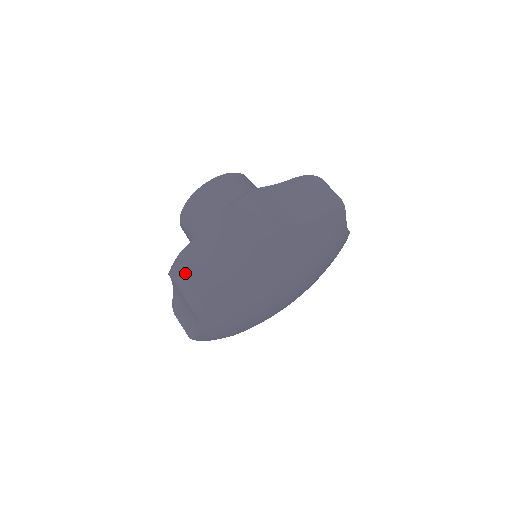
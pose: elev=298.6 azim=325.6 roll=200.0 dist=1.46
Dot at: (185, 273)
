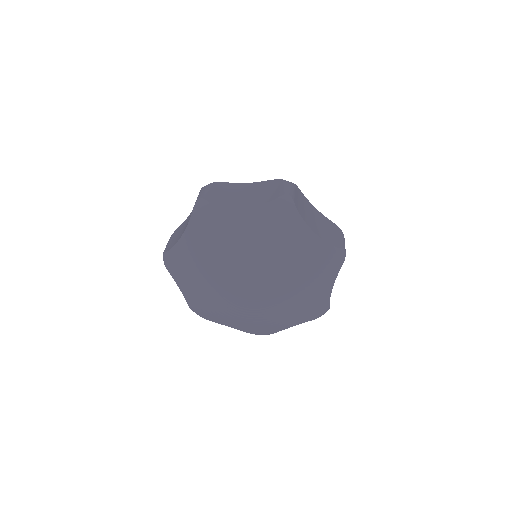
Dot at: (213, 190)
